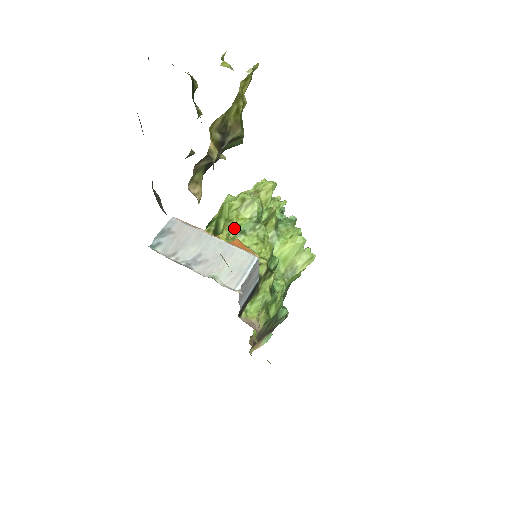
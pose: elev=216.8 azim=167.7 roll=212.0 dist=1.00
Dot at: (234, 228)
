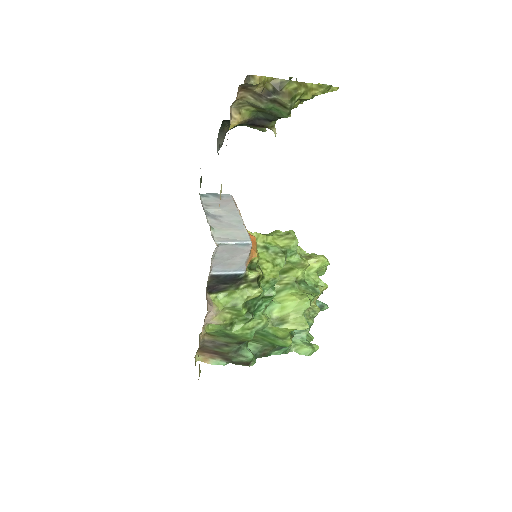
Dot at: (264, 241)
